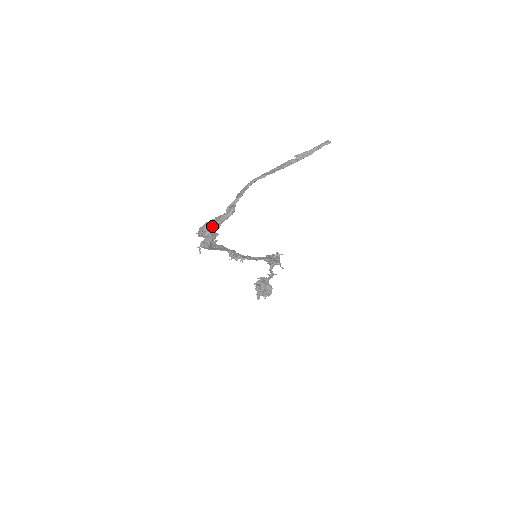
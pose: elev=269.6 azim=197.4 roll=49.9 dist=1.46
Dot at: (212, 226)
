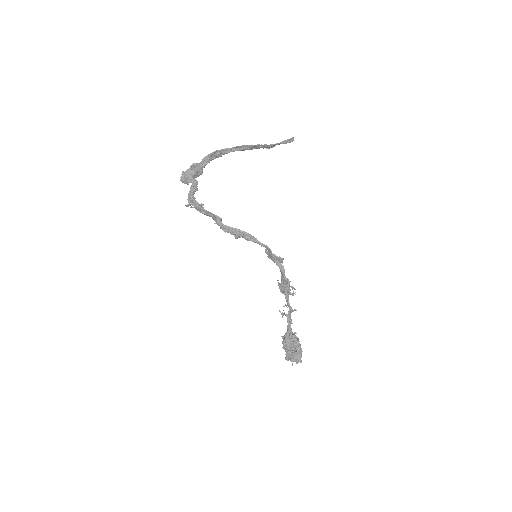
Dot at: (190, 170)
